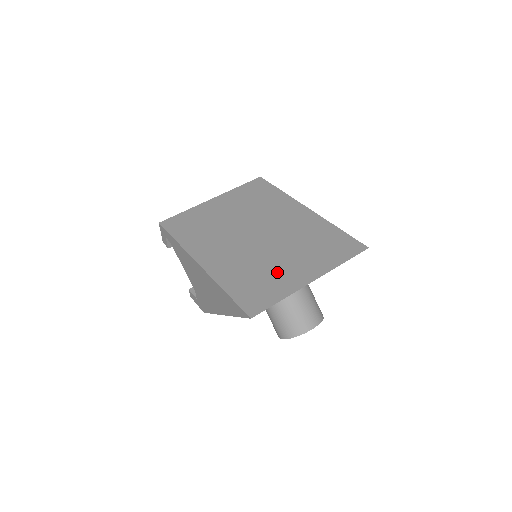
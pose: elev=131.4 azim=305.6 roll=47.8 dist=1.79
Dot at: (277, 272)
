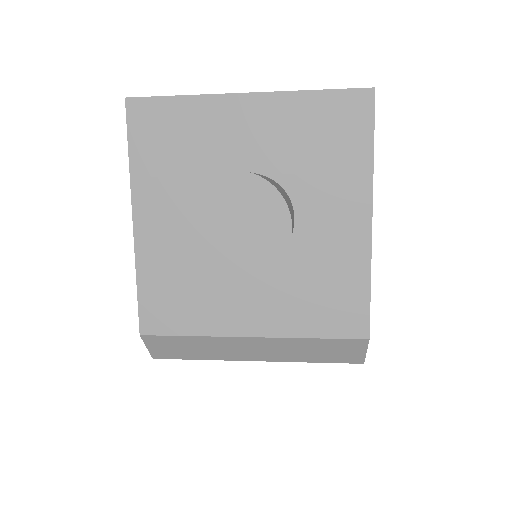
Dot at: occluded
